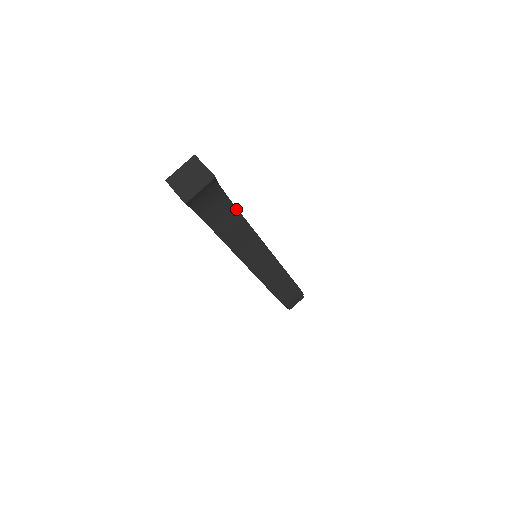
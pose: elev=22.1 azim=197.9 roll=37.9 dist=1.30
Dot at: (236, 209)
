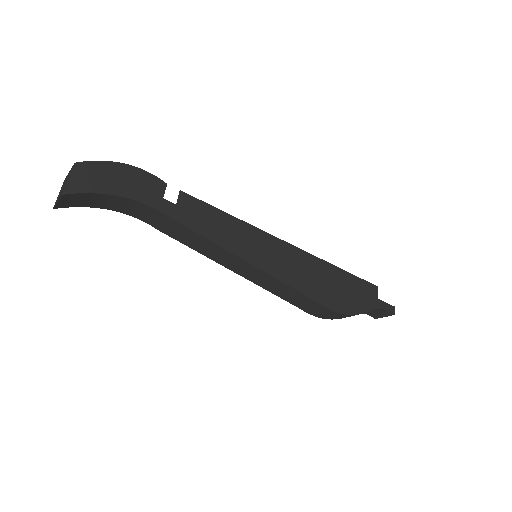
Dot at: (164, 214)
